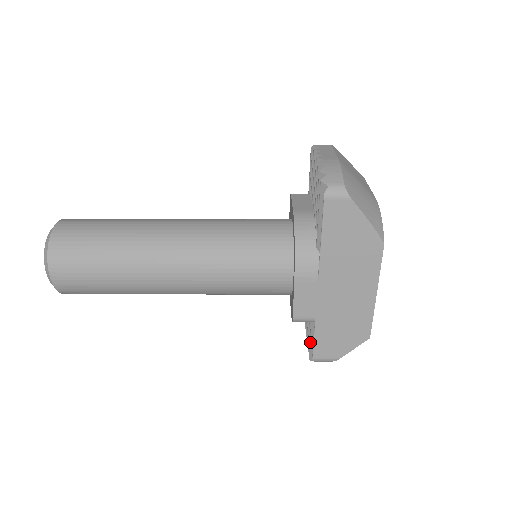
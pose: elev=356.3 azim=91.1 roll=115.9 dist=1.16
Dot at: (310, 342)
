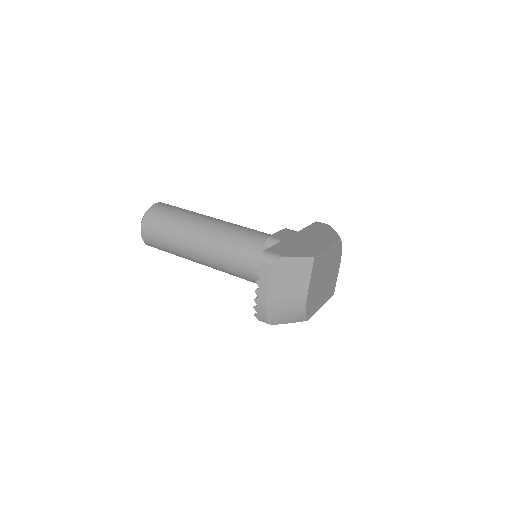
Dot at: occluded
